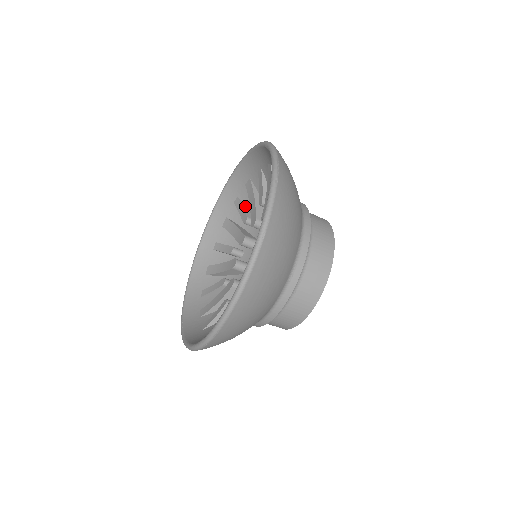
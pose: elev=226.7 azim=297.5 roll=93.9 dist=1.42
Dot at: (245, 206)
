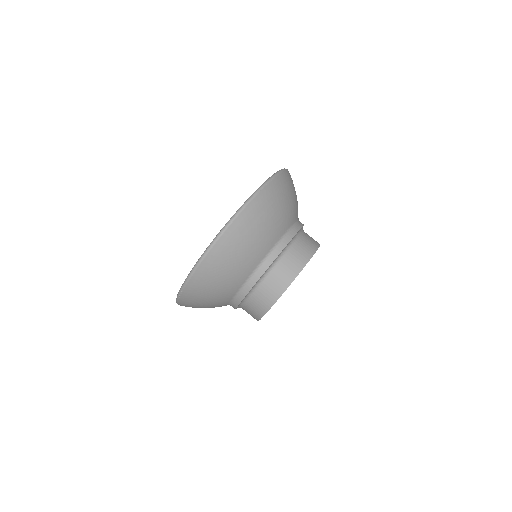
Dot at: occluded
